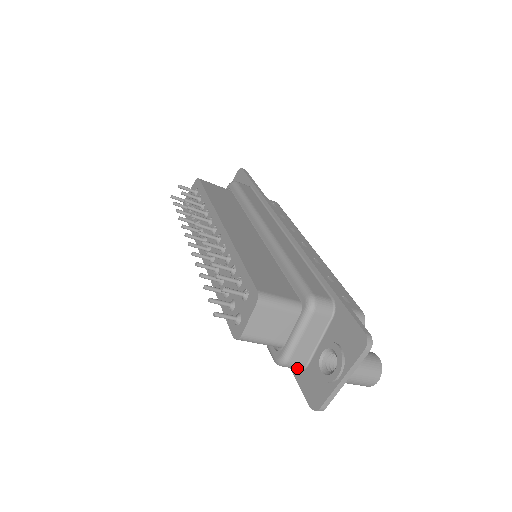
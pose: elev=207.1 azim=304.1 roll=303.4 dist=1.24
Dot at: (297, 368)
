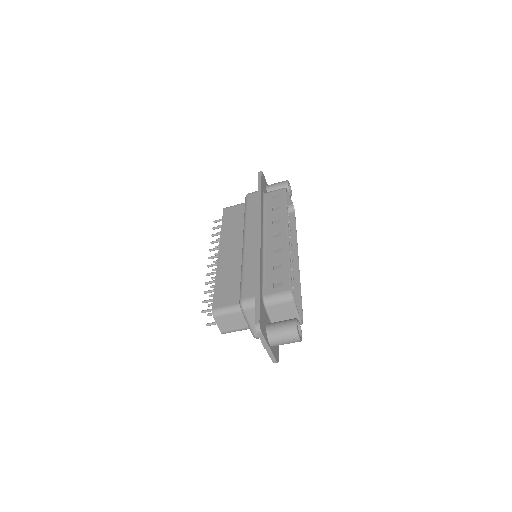
Dot at: occluded
